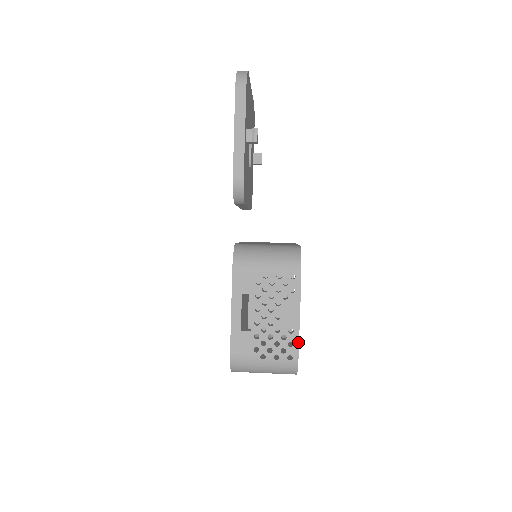
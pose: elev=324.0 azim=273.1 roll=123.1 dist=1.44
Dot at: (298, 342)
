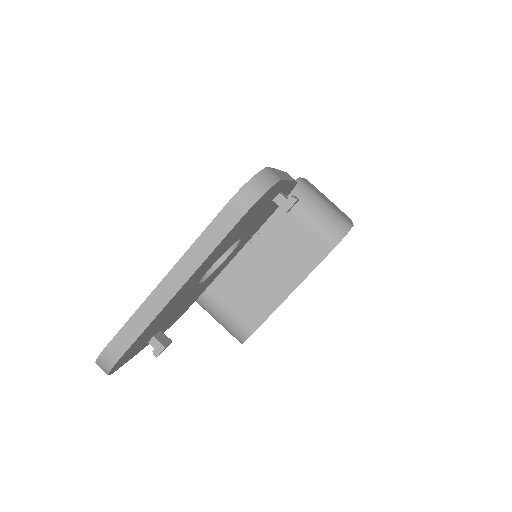
Dot at: occluded
